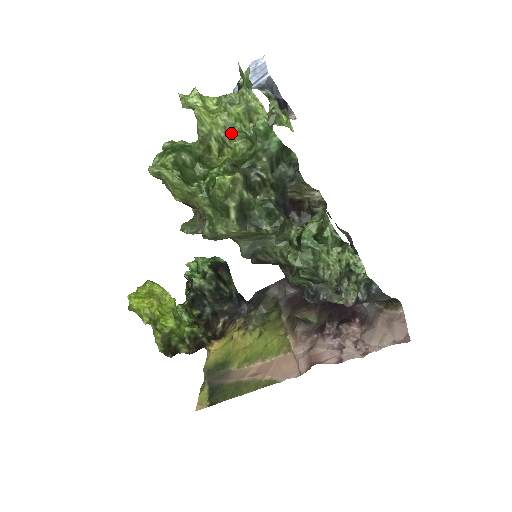
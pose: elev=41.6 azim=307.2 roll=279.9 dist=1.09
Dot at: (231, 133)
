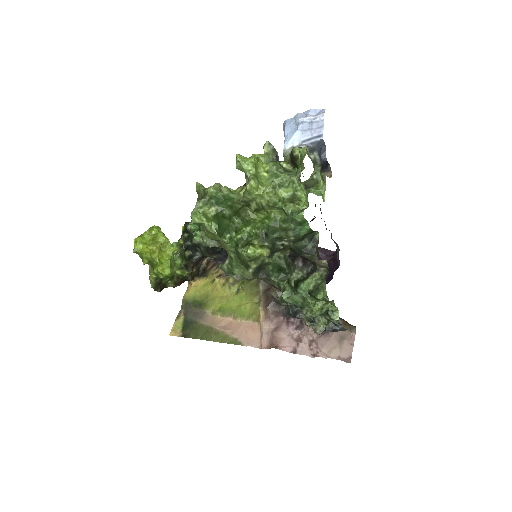
Dot at: (272, 206)
